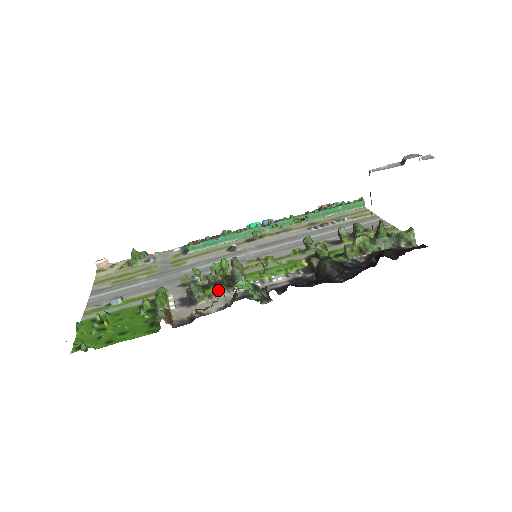
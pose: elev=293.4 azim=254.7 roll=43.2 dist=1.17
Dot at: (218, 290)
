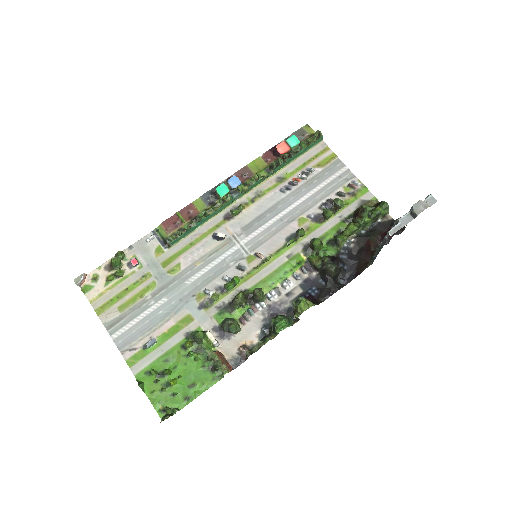
Dot at: (243, 311)
